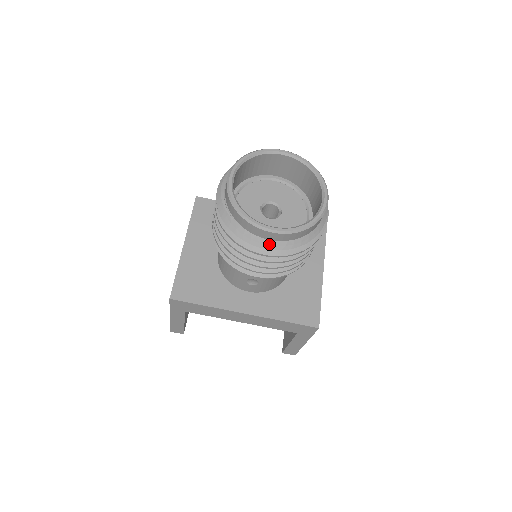
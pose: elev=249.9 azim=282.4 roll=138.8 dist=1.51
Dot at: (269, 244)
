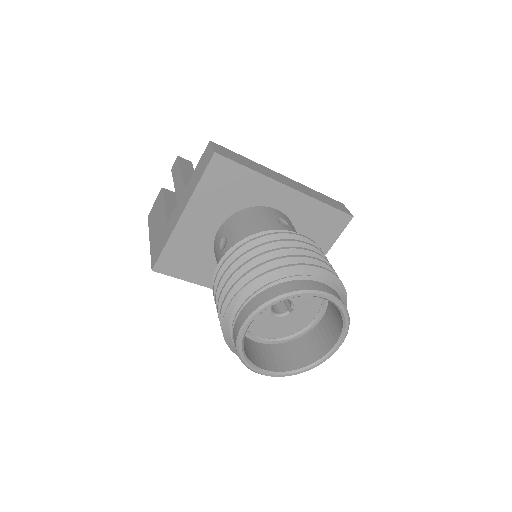
Dot at: occluded
